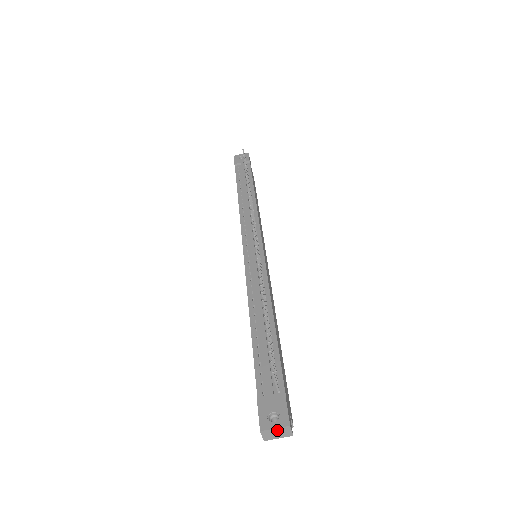
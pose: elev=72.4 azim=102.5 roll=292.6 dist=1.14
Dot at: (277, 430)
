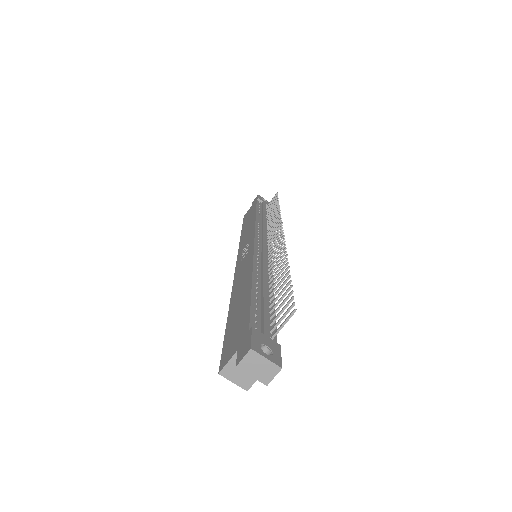
Dot at: (265, 363)
